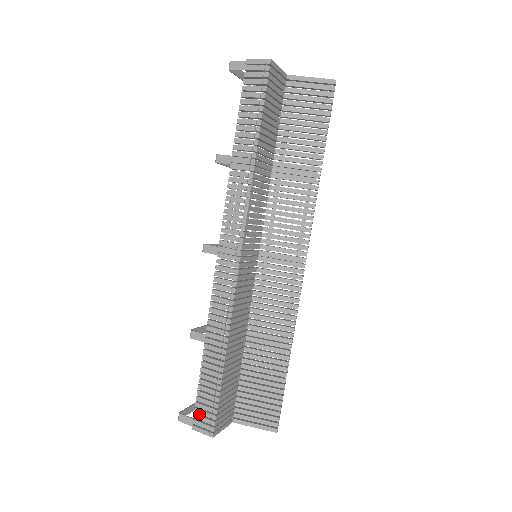
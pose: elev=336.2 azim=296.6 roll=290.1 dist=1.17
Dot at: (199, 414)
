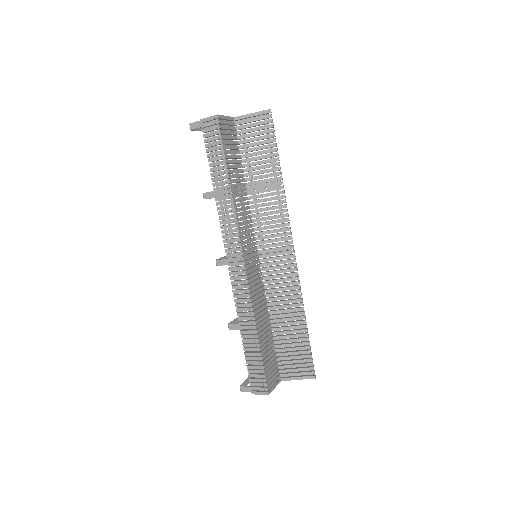
Dot at: (253, 382)
